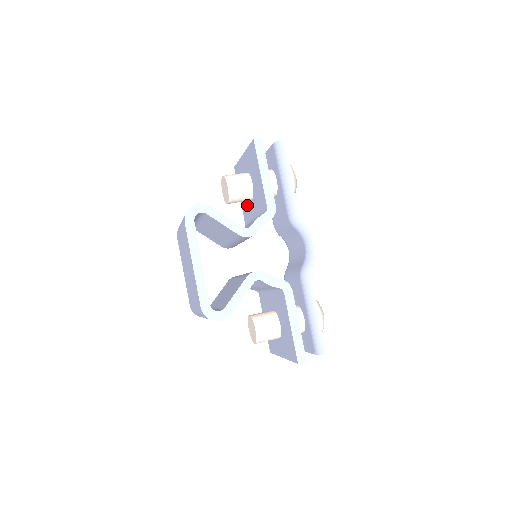
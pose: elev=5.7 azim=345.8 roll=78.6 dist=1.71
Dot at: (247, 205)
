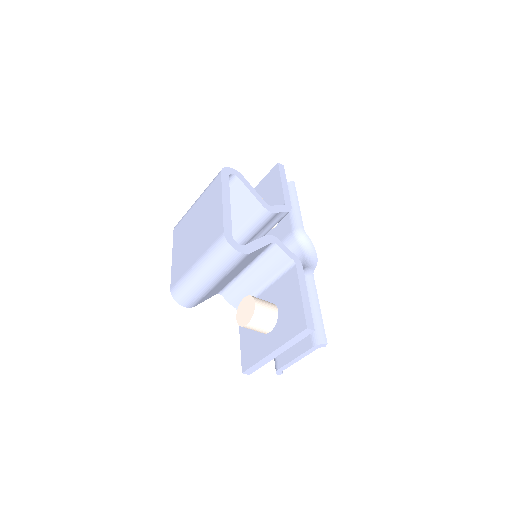
Dot at: occluded
